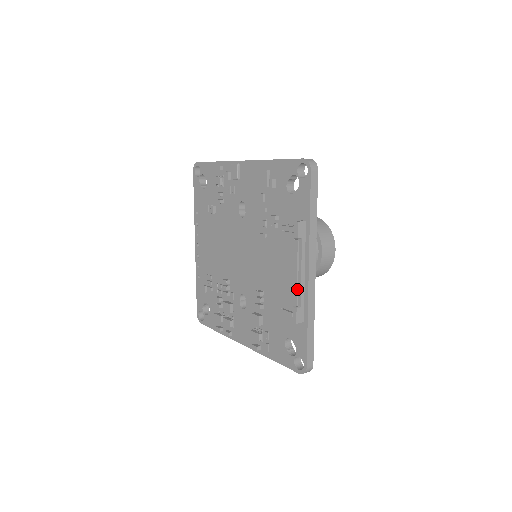
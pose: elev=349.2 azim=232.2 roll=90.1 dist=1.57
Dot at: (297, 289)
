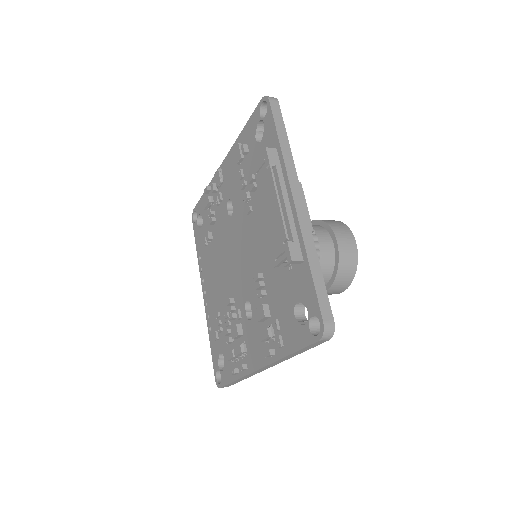
Dot at: (282, 219)
